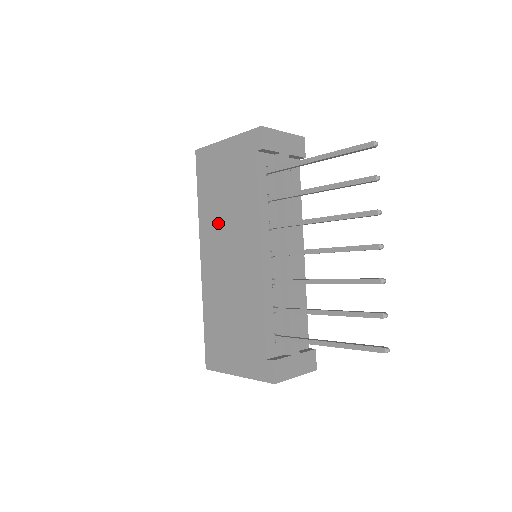
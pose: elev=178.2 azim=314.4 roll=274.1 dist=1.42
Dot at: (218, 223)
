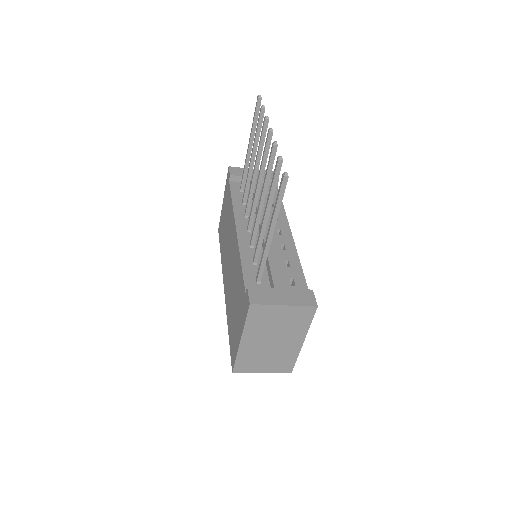
Dot at: (225, 250)
